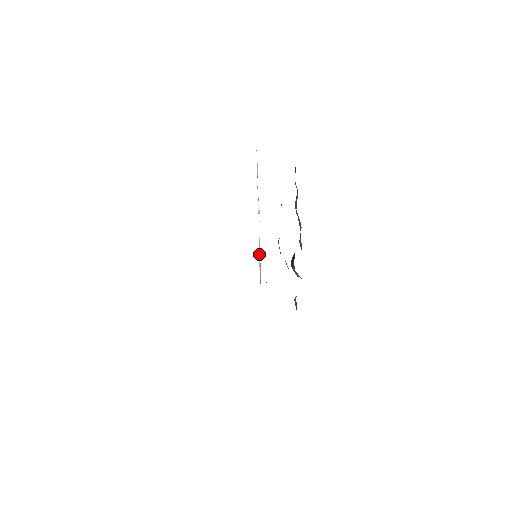
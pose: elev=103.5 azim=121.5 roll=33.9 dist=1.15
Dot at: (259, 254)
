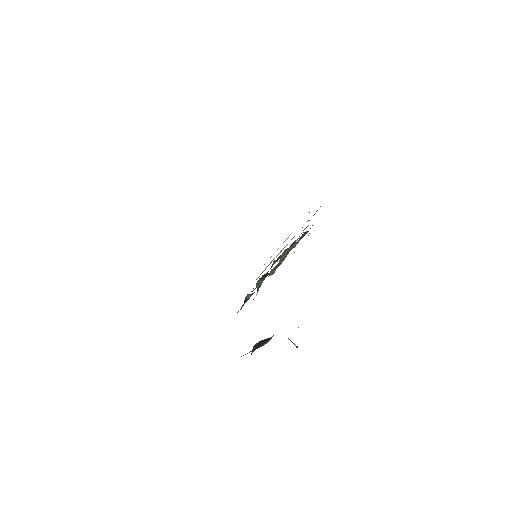
Dot at: (270, 257)
